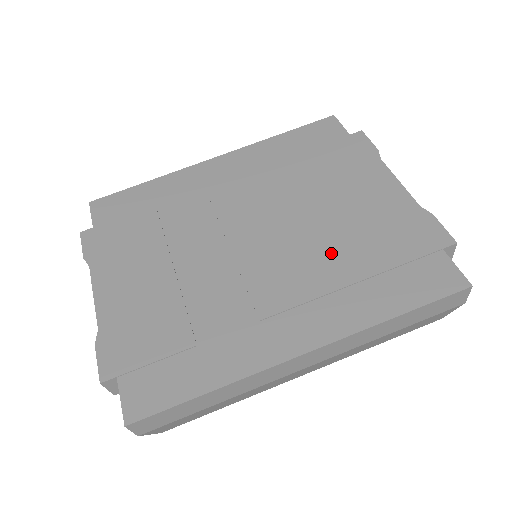
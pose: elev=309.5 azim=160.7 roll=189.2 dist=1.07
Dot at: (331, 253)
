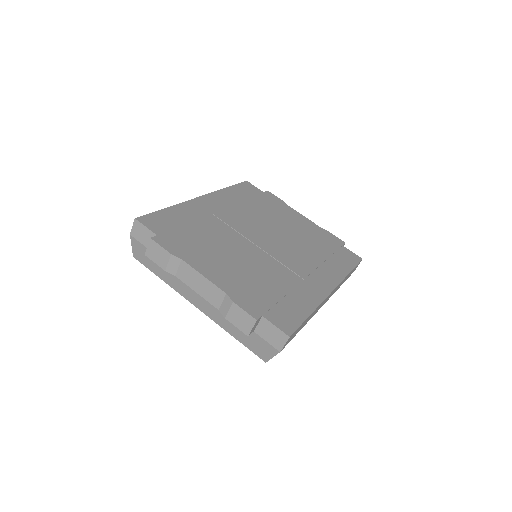
Dot at: (306, 248)
